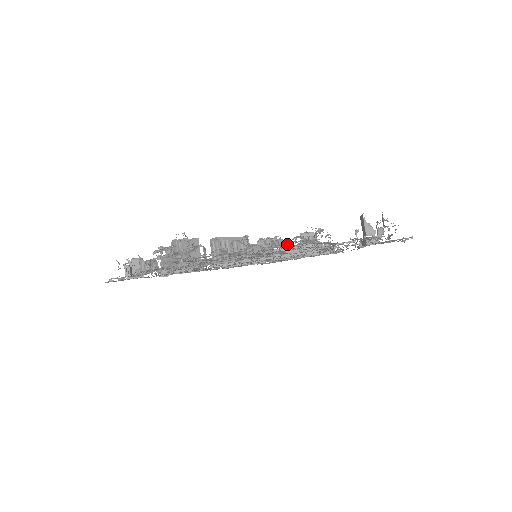
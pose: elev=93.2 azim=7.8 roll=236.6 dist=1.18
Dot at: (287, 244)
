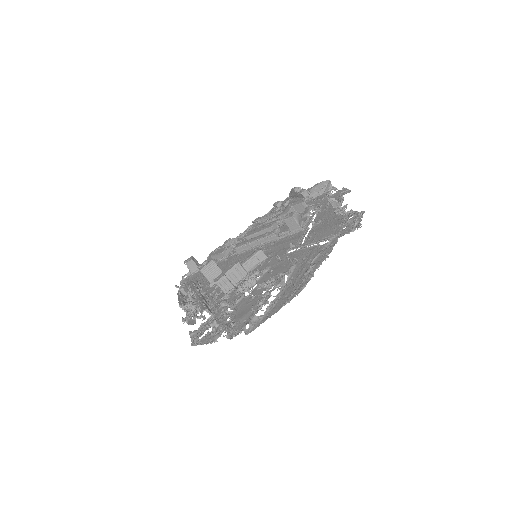
Dot at: (239, 332)
